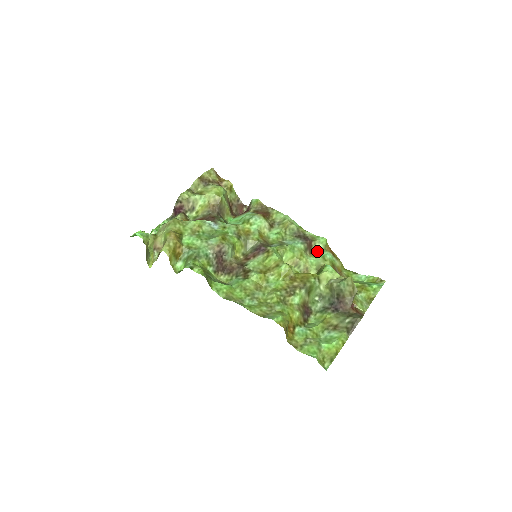
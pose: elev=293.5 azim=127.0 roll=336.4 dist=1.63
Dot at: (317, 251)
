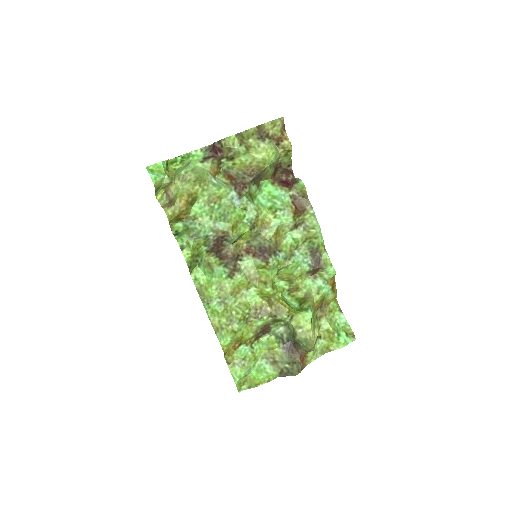
Dot at: (319, 278)
